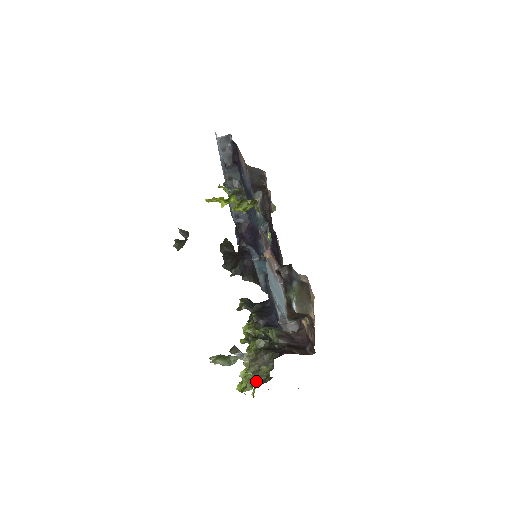
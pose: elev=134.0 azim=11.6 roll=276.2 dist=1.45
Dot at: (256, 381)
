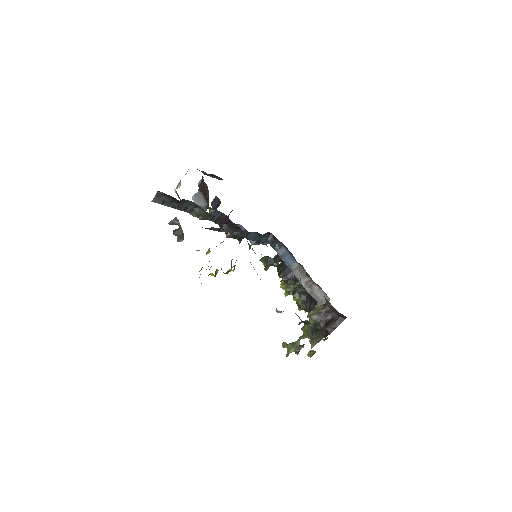
Dot at: occluded
